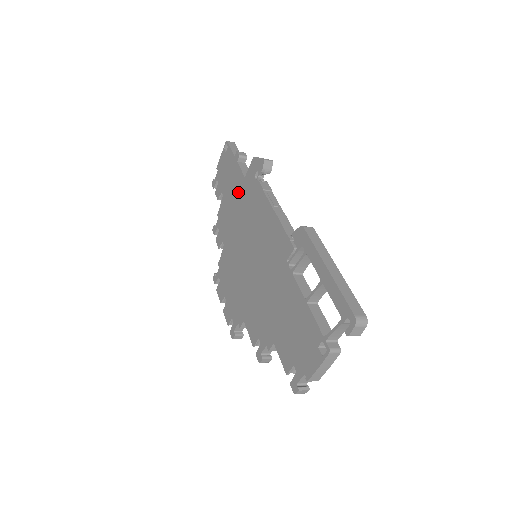
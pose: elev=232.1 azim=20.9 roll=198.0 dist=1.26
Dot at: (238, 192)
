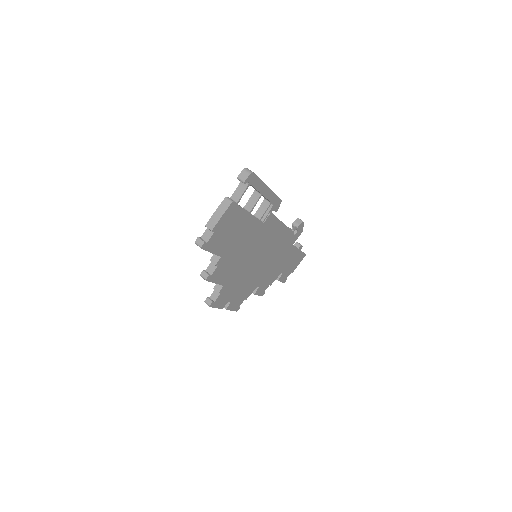
Dot at: occluded
